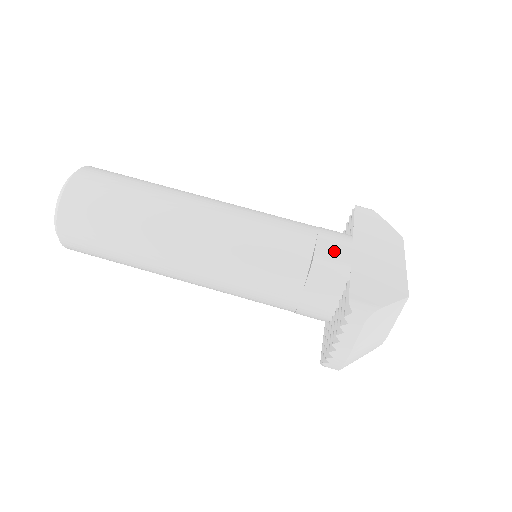
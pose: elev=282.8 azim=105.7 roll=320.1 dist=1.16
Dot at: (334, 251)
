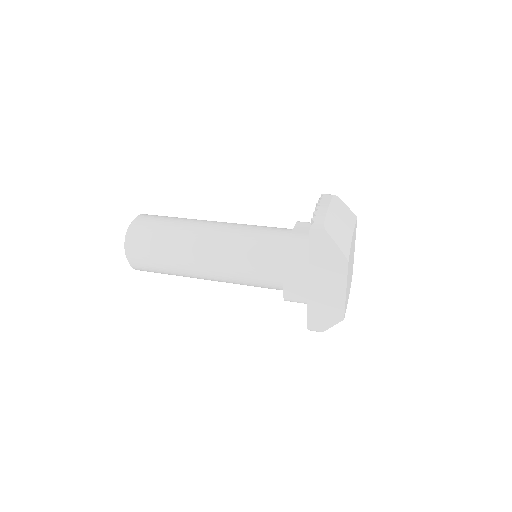
Dot at: occluded
